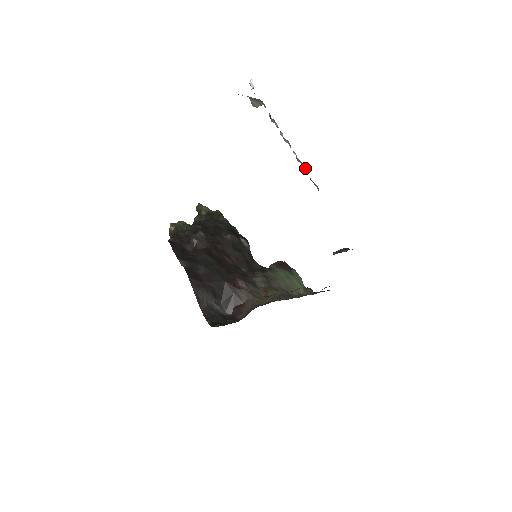
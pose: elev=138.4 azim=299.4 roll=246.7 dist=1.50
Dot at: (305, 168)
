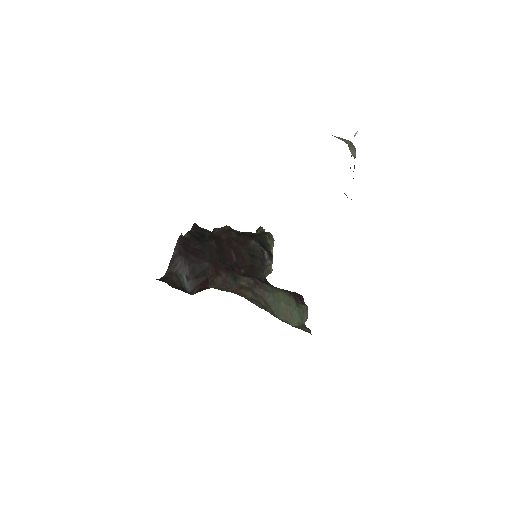
Dot at: occluded
